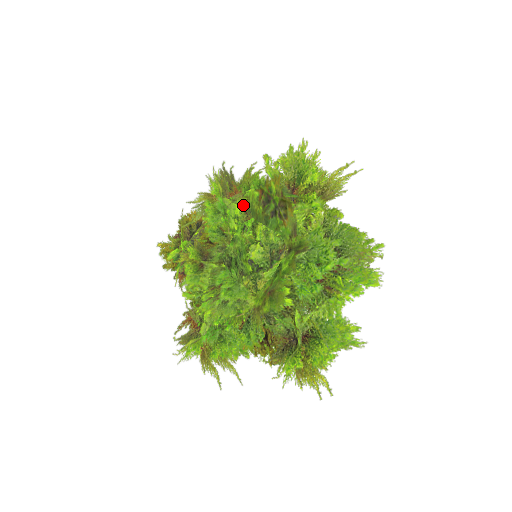
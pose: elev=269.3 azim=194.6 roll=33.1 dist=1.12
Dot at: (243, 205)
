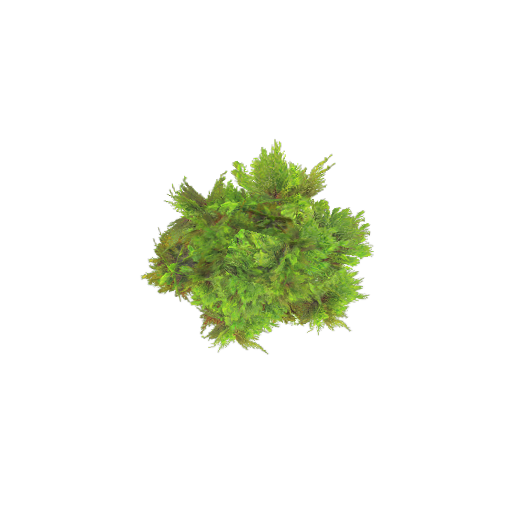
Dot at: (230, 224)
